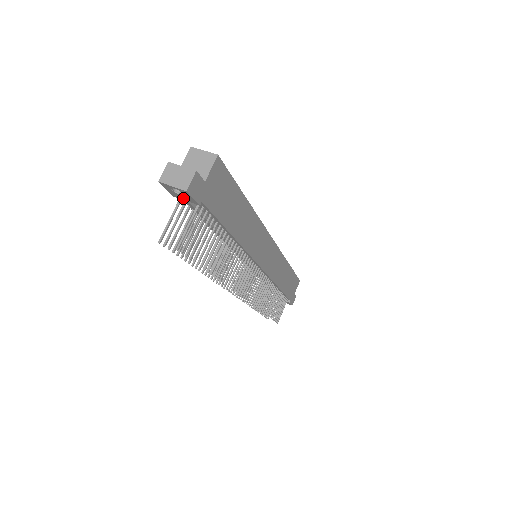
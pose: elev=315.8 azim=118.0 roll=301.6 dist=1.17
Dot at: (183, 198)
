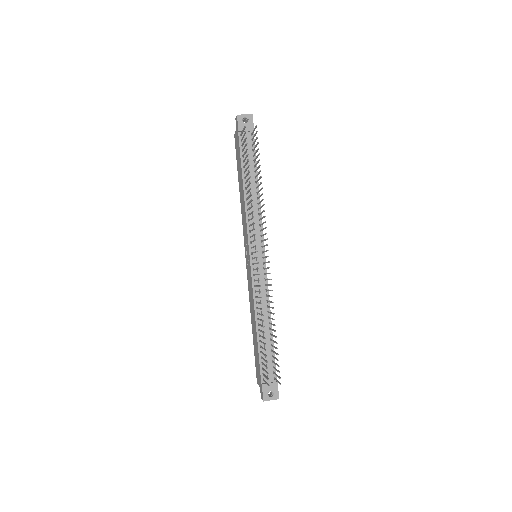
Dot at: (246, 128)
